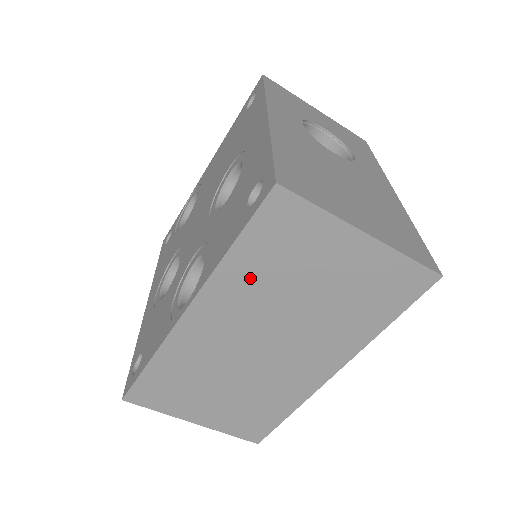
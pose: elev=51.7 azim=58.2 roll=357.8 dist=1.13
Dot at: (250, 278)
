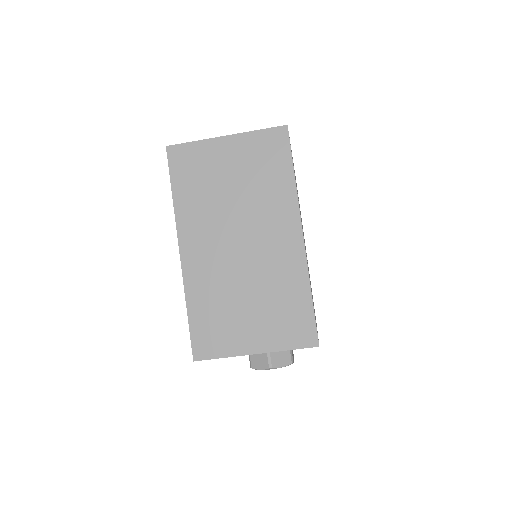
Dot at: (195, 204)
